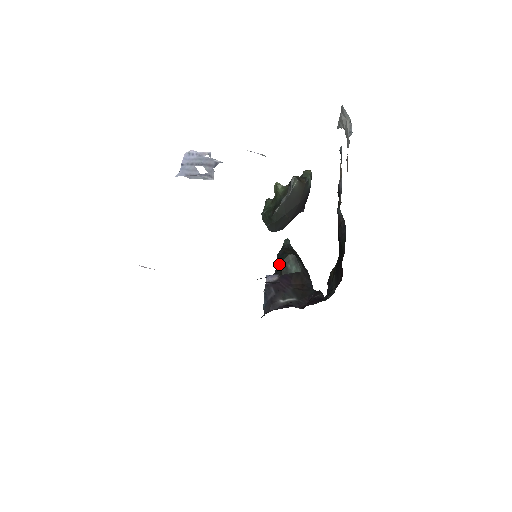
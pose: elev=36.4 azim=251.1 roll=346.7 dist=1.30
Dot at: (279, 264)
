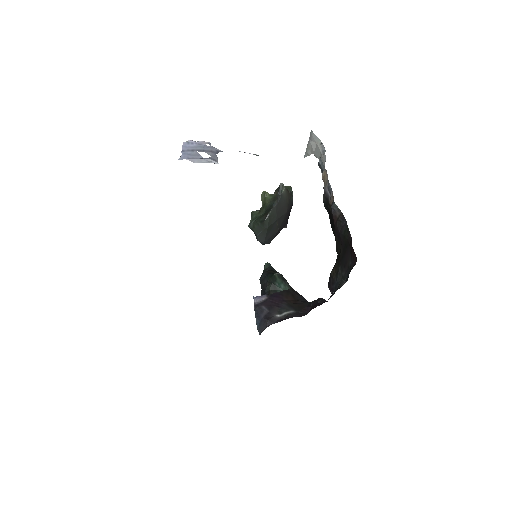
Dot at: (265, 285)
